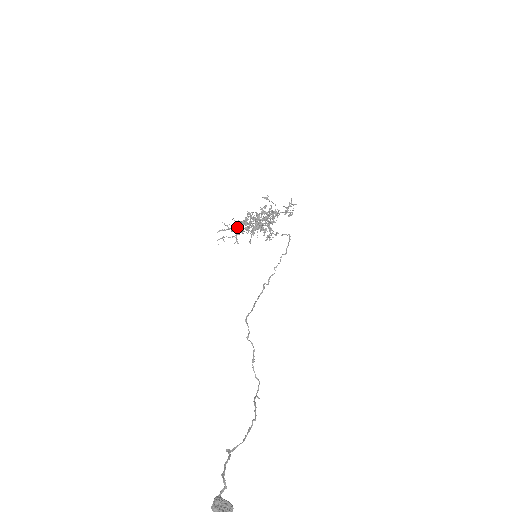
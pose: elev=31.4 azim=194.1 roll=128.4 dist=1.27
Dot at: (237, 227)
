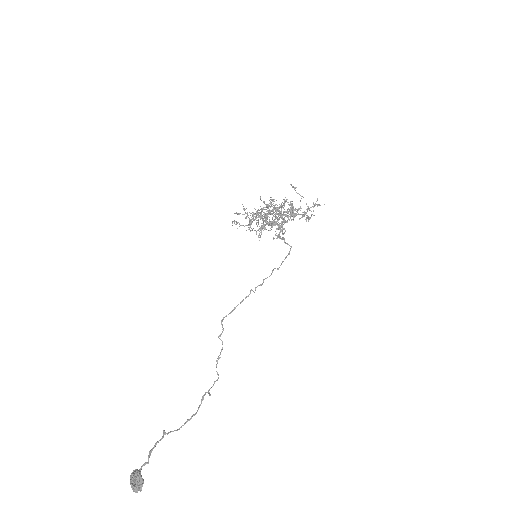
Dot at: (252, 215)
